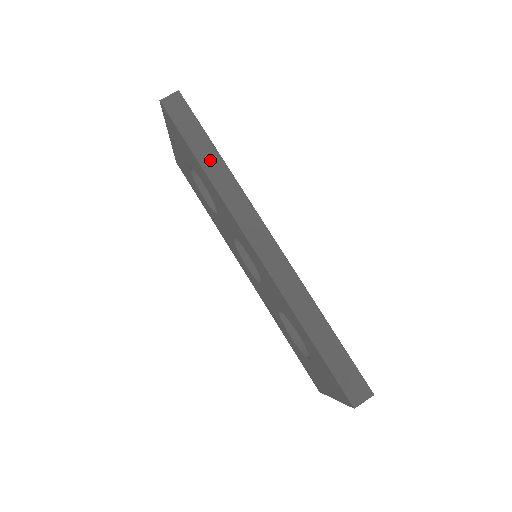
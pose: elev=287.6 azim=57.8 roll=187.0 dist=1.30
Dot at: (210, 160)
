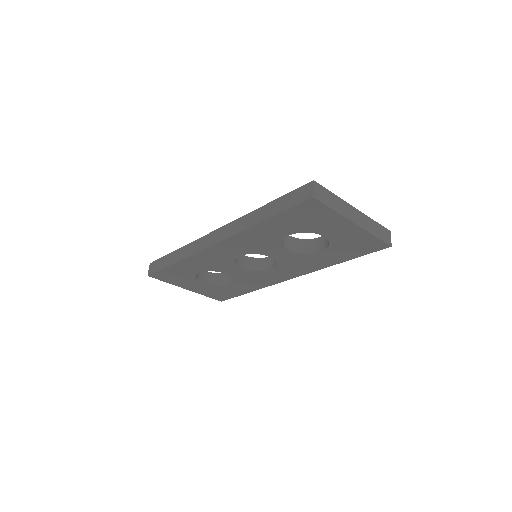
Dot at: (176, 256)
